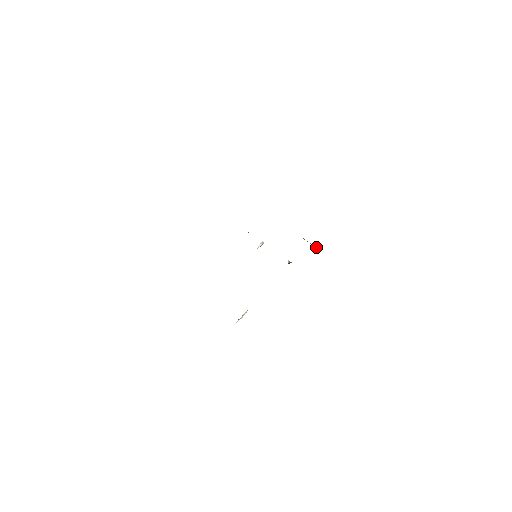
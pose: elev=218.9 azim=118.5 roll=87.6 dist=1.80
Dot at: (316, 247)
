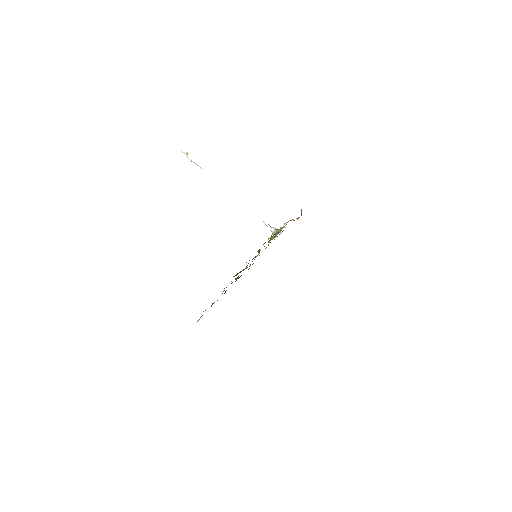
Dot at: occluded
